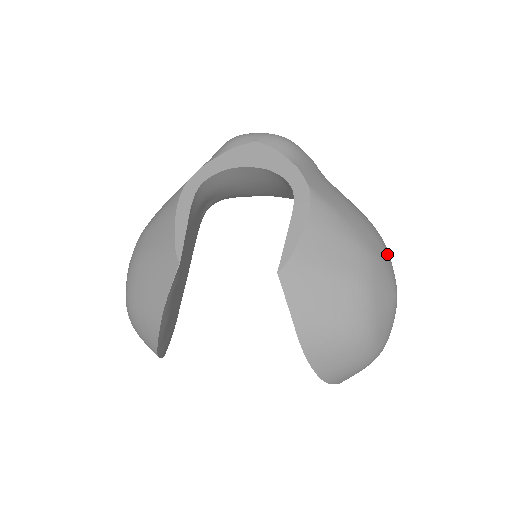
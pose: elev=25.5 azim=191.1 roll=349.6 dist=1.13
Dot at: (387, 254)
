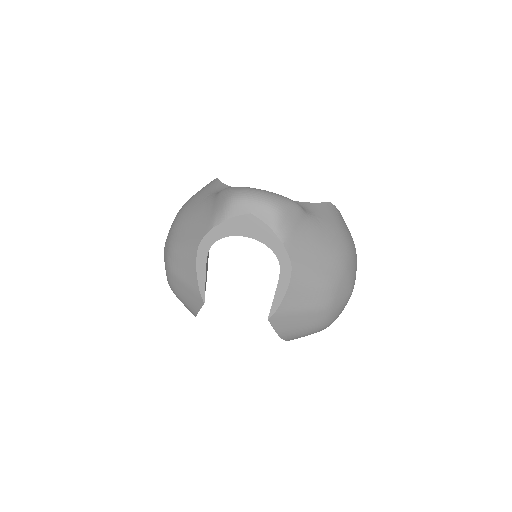
Dot at: (350, 269)
